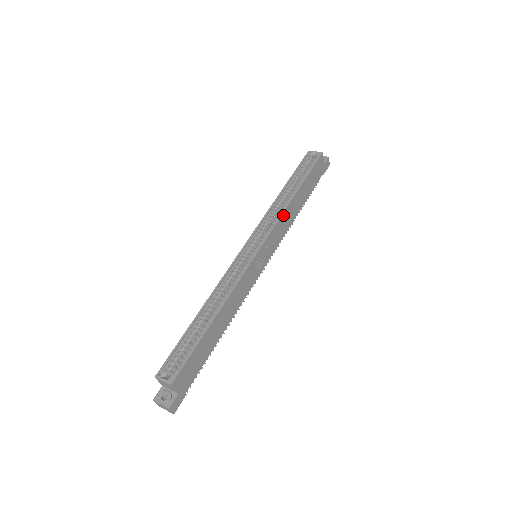
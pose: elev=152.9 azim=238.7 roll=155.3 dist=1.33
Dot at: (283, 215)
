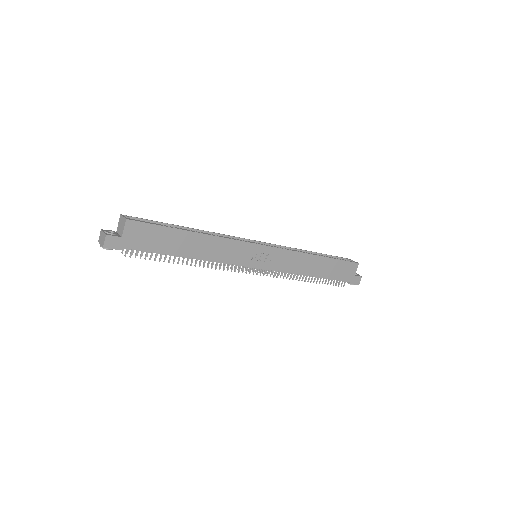
Dot at: (298, 254)
